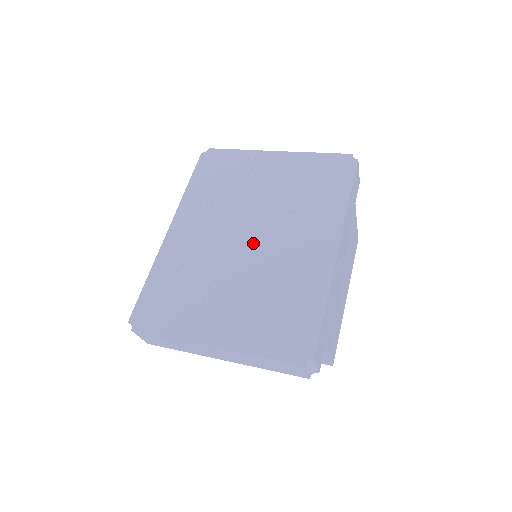
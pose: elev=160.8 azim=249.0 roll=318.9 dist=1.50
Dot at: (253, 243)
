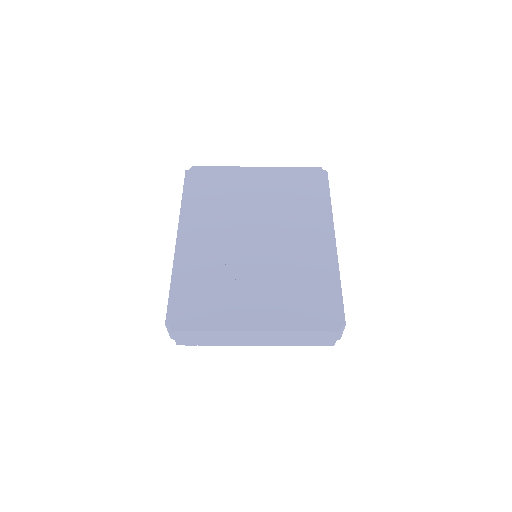
Dot at: (262, 242)
